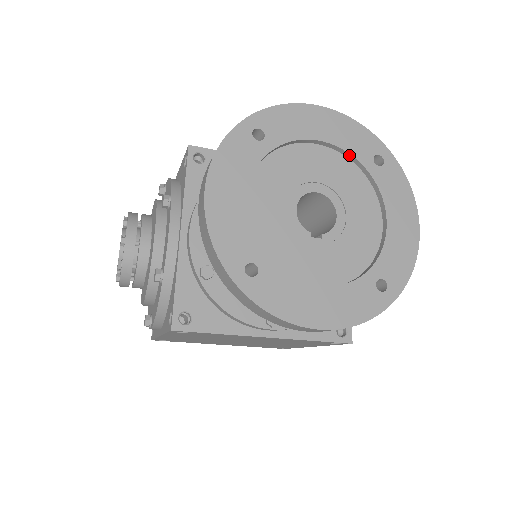
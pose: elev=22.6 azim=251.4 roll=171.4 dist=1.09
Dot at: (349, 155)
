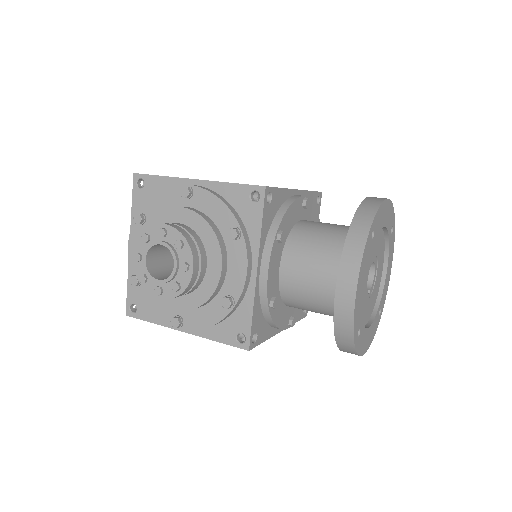
Dot at: (386, 231)
